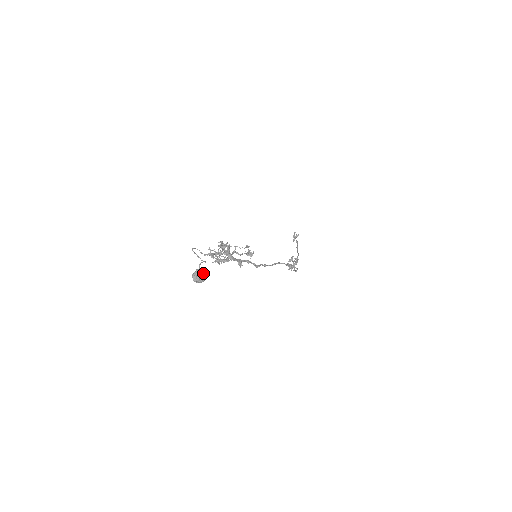
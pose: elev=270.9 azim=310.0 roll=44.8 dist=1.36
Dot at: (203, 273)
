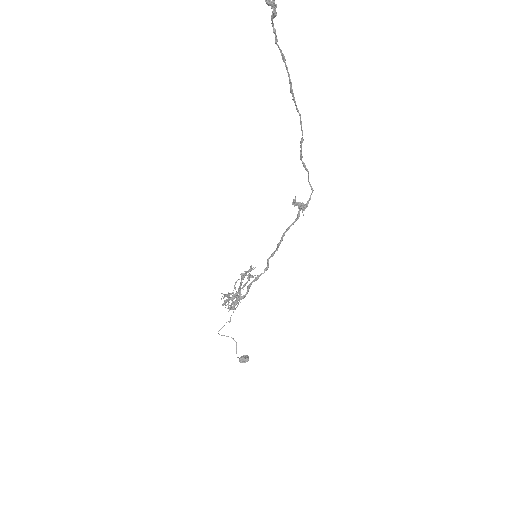
Dot at: (245, 362)
